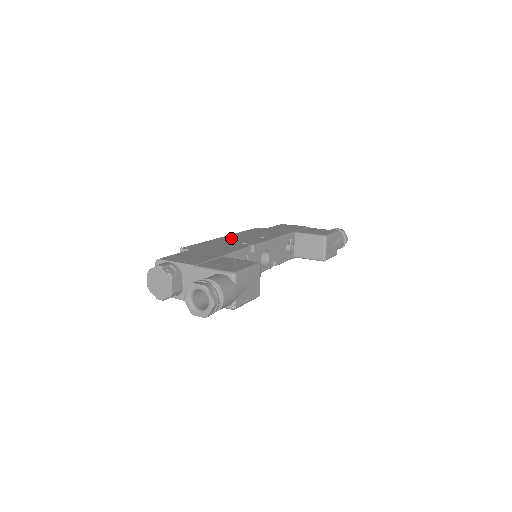
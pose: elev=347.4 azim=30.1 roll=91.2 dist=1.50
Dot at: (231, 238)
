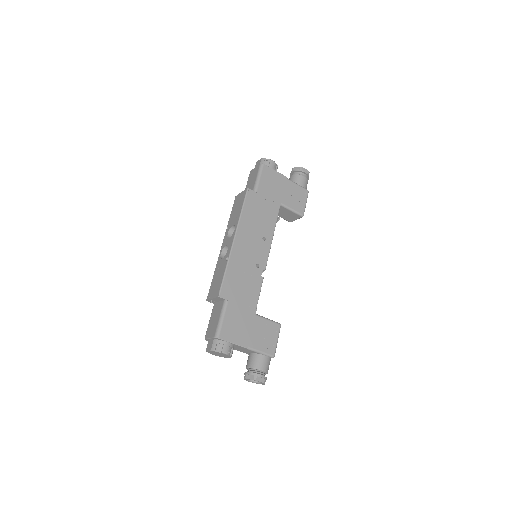
Dot at: (243, 247)
